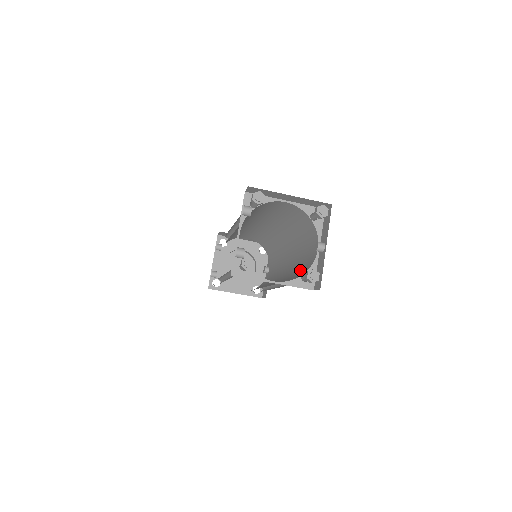
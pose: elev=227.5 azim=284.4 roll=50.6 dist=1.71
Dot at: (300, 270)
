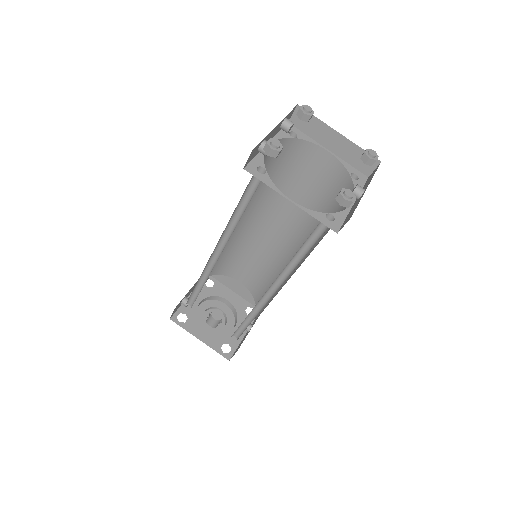
Dot at: occluded
